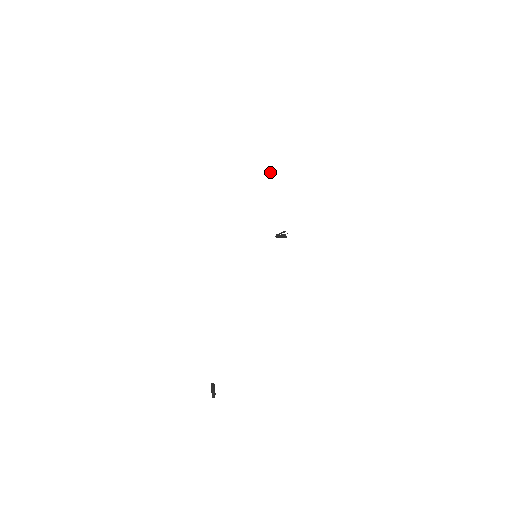
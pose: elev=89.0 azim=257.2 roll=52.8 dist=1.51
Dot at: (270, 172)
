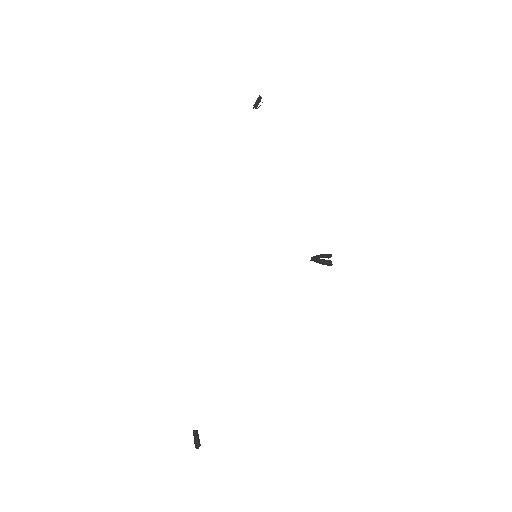
Dot at: occluded
